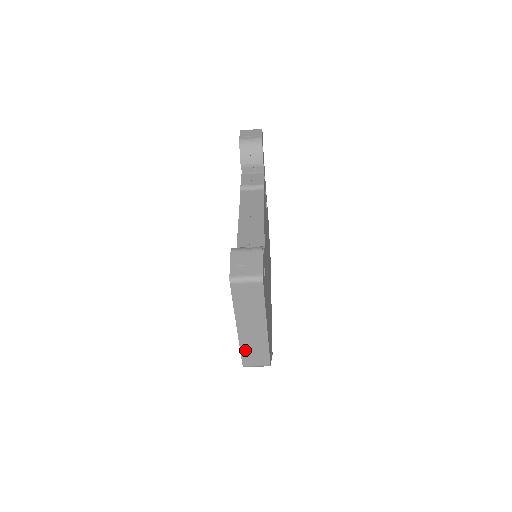
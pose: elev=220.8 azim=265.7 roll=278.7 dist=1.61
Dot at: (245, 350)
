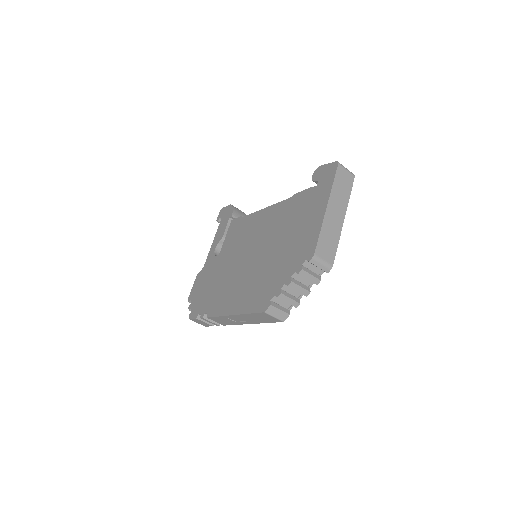
Dot at: (323, 235)
